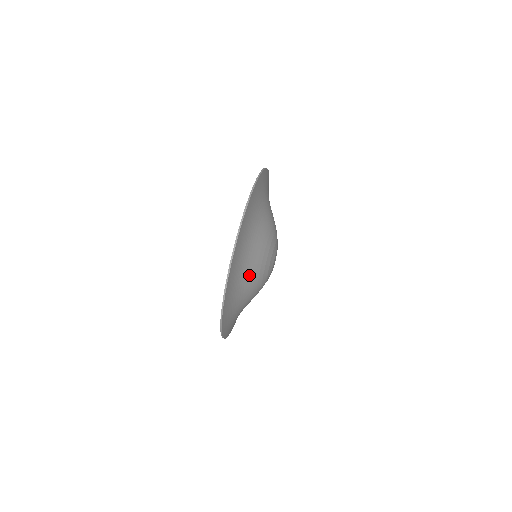
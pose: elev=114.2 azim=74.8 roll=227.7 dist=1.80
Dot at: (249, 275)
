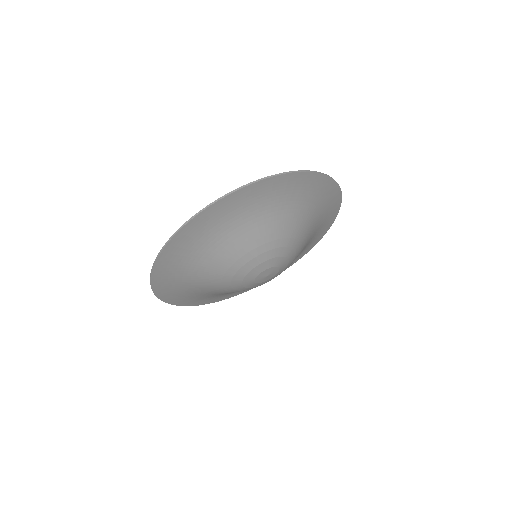
Dot at: (254, 229)
